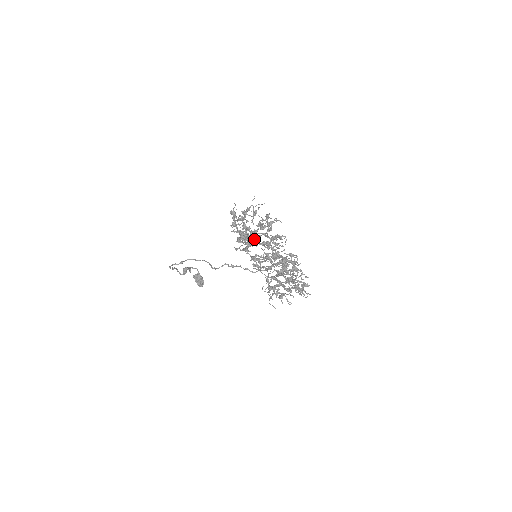
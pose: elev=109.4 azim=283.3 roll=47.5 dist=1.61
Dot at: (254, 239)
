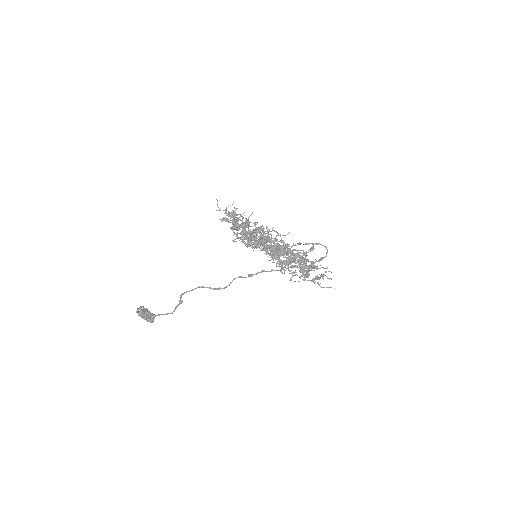
Dot at: occluded
